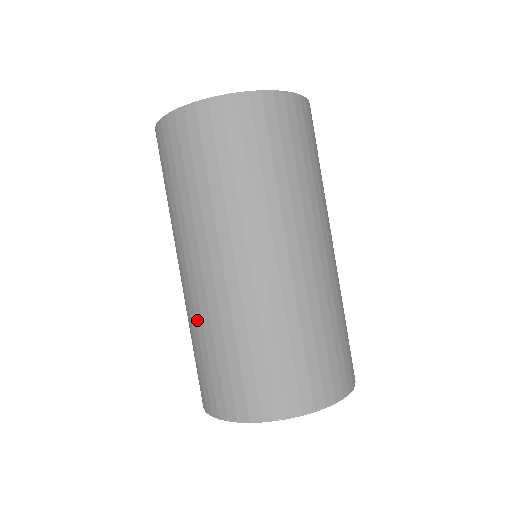
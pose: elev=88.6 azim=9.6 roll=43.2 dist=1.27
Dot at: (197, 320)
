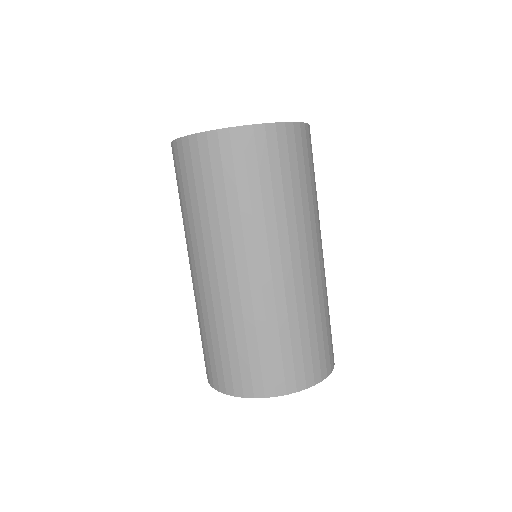
Dot at: (268, 313)
